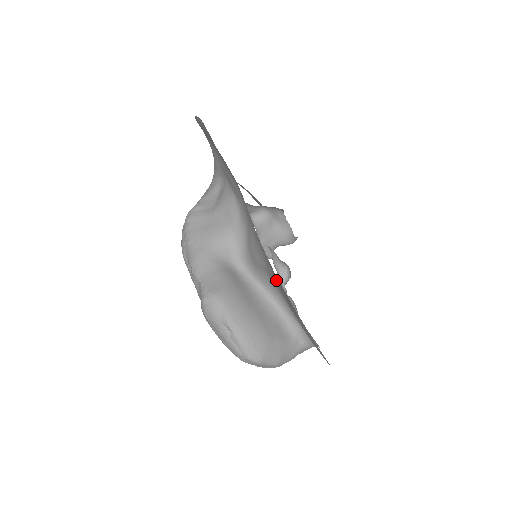
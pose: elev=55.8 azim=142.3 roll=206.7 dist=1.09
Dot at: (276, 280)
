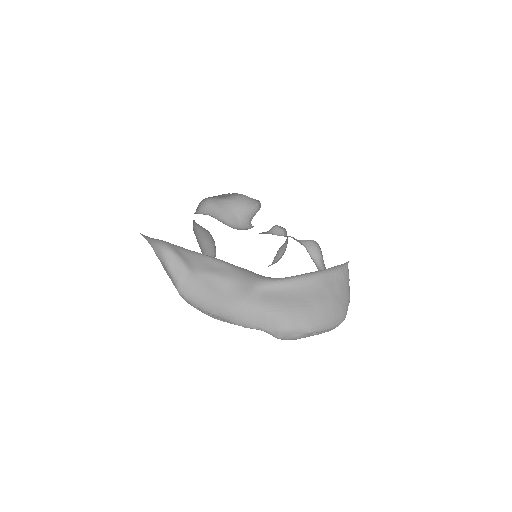
Dot at: occluded
